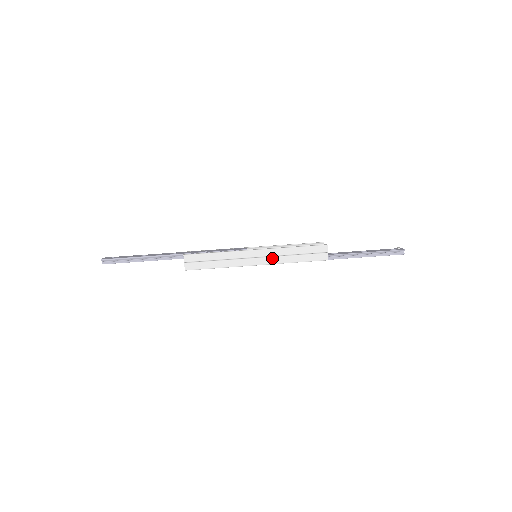
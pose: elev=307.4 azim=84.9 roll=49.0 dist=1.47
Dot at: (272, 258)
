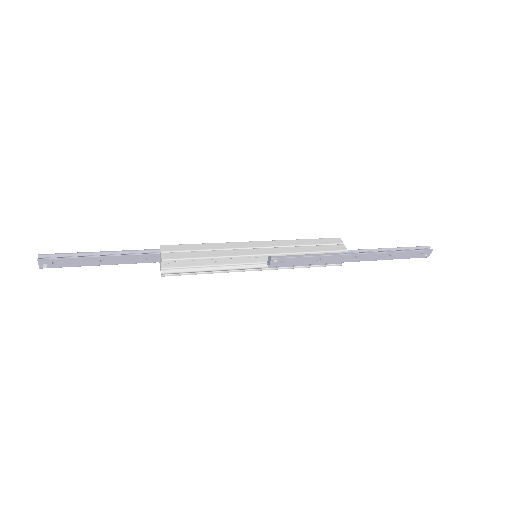
Dot at: (277, 248)
